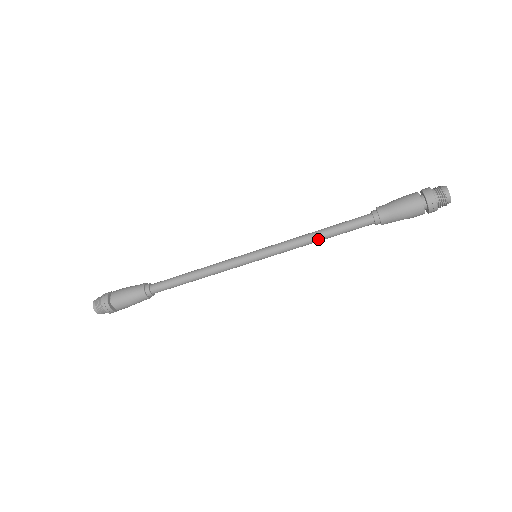
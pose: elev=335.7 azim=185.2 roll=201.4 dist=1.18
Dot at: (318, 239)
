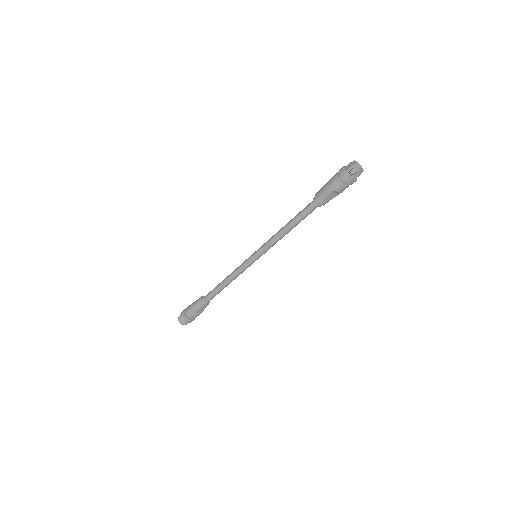
Dot at: (285, 228)
